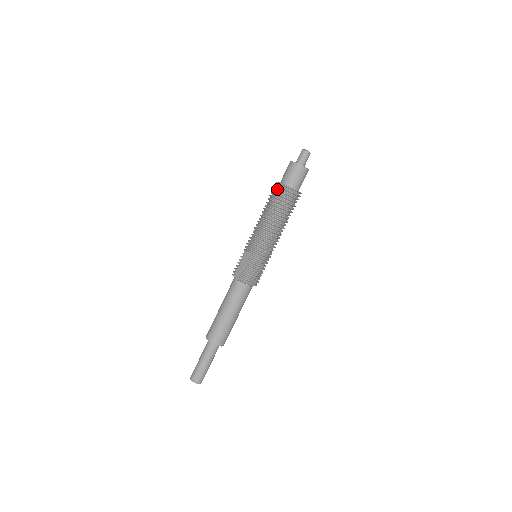
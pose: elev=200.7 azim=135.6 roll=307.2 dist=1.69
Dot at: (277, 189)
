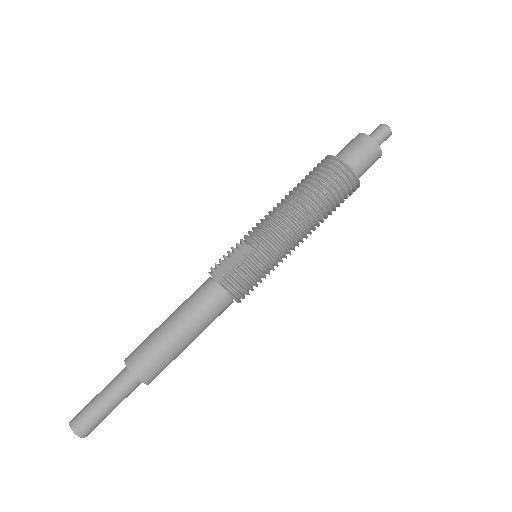
Dot at: (329, 164)
